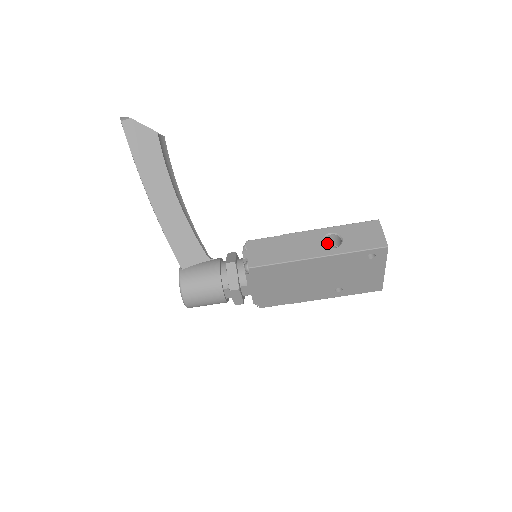
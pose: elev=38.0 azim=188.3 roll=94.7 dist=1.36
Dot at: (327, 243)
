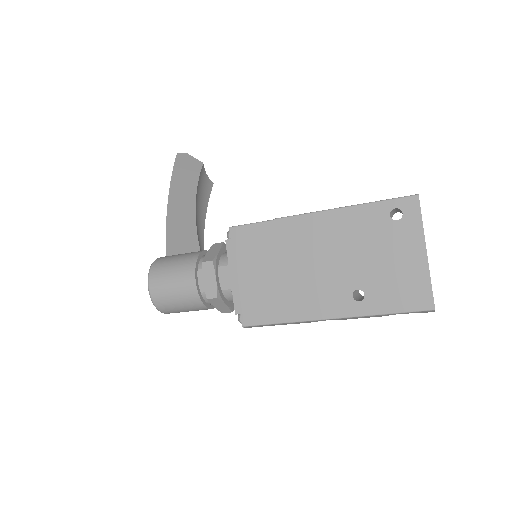
Dot at: occluded
